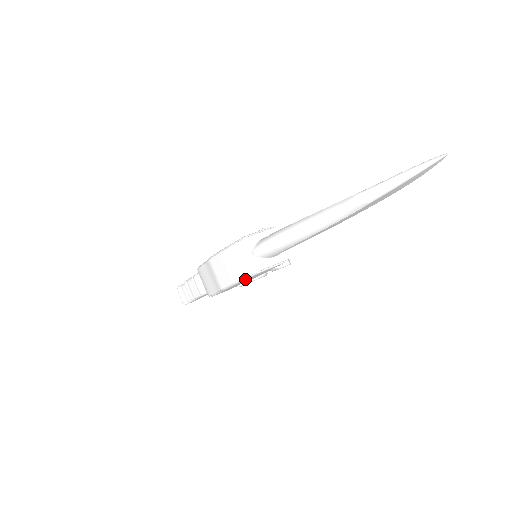
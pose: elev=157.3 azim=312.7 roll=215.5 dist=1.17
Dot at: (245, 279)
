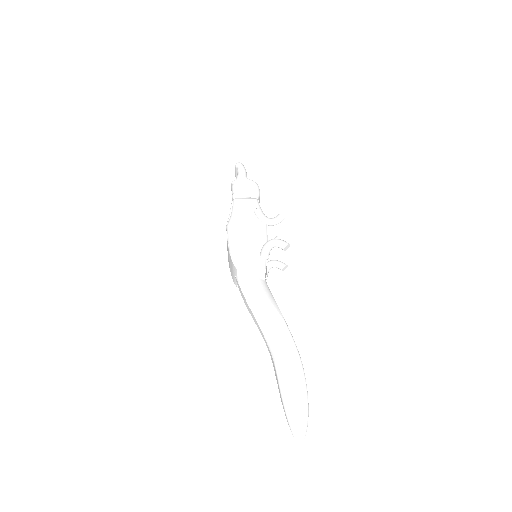
Dot at: occluded
